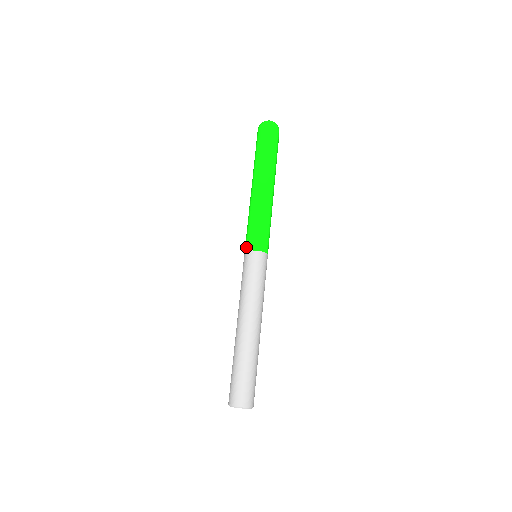
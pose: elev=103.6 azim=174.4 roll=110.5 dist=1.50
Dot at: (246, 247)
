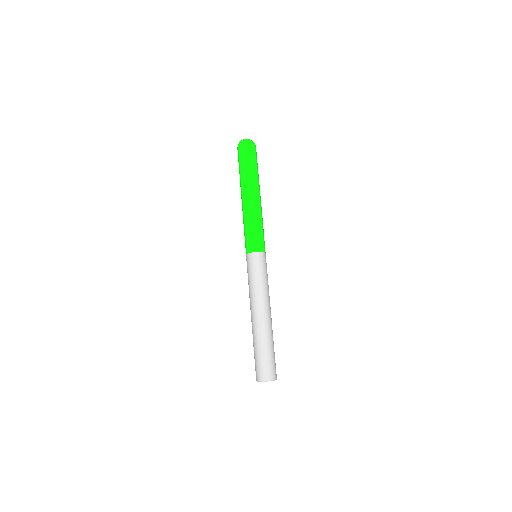
Dot at: (253, 249)
